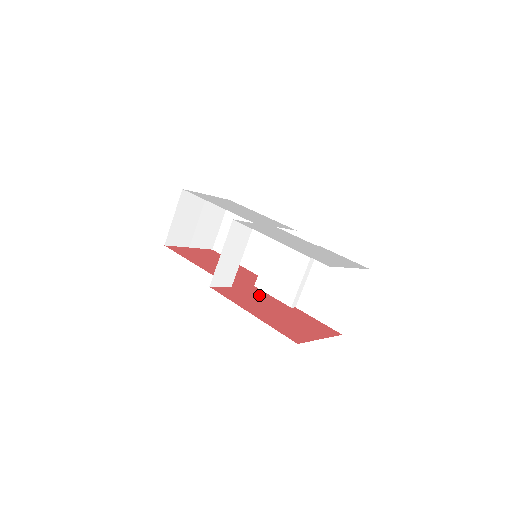
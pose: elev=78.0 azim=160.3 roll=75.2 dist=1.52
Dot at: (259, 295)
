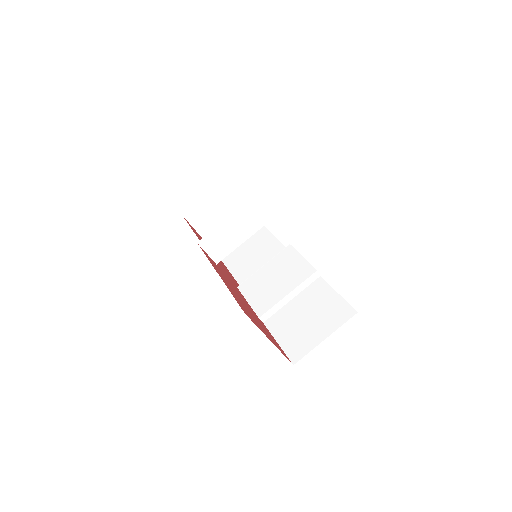
Dot at: (236, 289)
